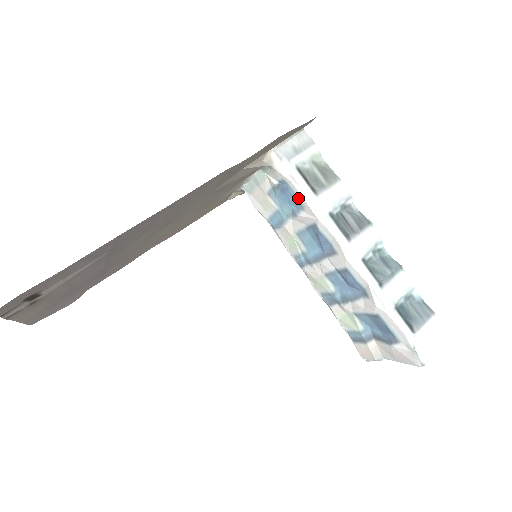
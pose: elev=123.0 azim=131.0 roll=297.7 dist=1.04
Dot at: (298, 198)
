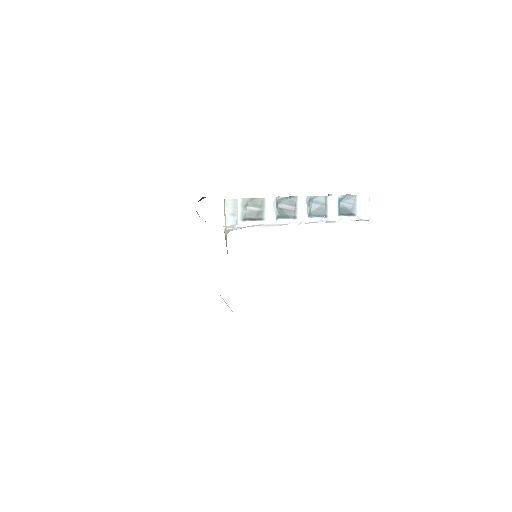
Dot at: occluded
